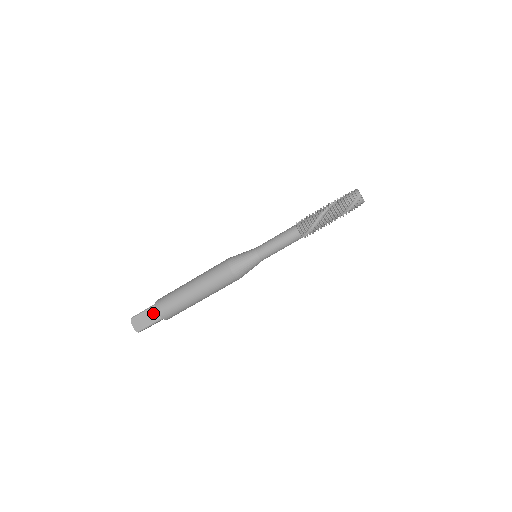
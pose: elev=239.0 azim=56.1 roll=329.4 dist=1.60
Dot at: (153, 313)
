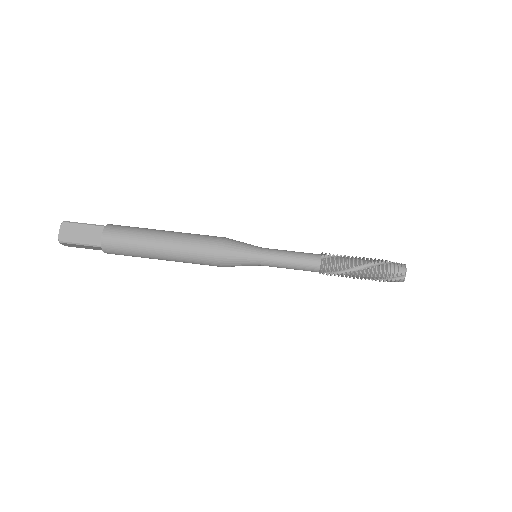
Dot at: occluded
